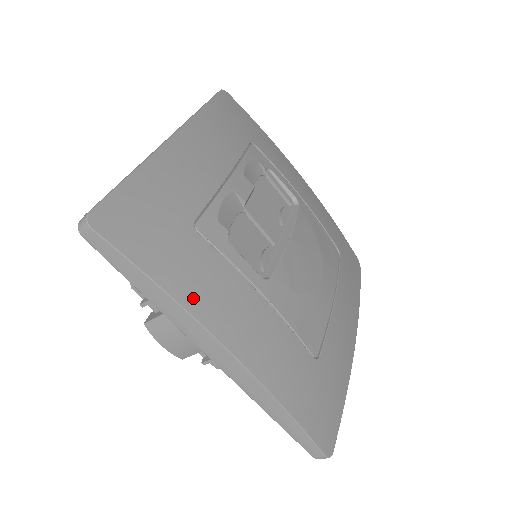
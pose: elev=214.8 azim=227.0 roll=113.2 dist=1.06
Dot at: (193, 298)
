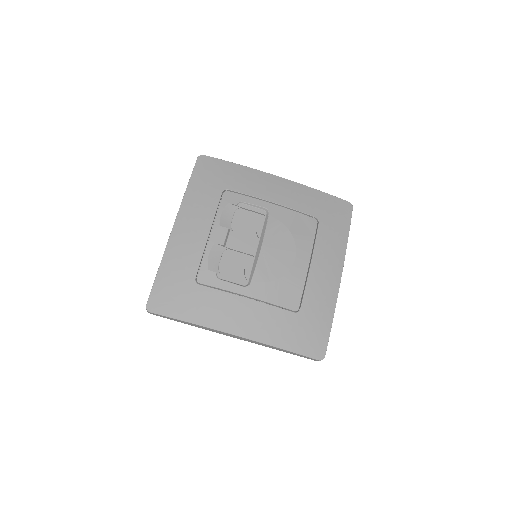
Dot at: (206, 319)
